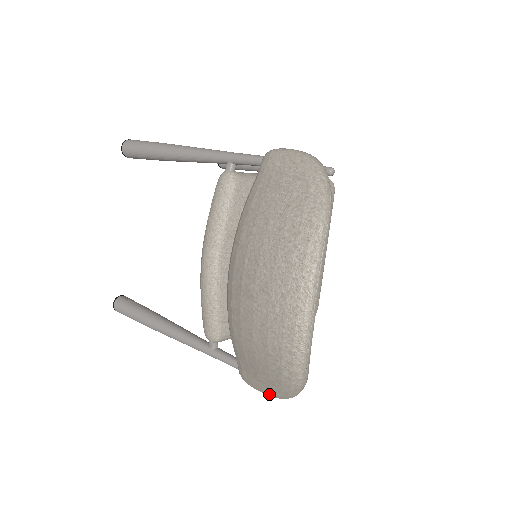
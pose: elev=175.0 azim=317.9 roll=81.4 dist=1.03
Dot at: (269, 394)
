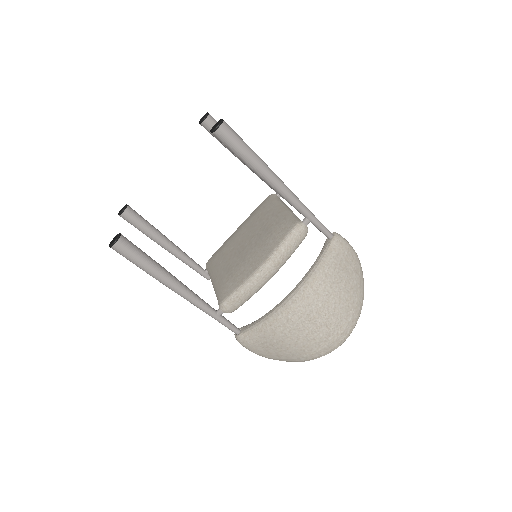
Dot at: (259, 354)
